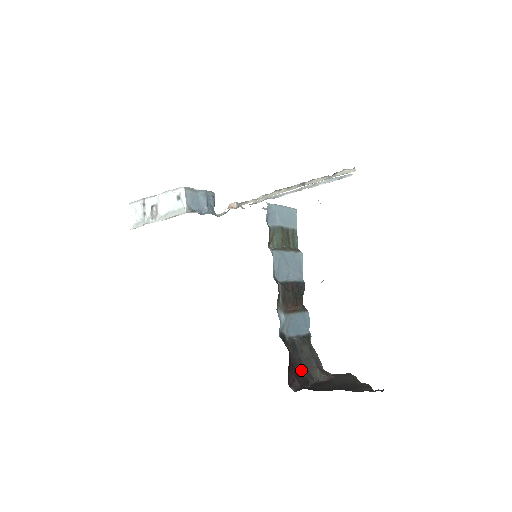
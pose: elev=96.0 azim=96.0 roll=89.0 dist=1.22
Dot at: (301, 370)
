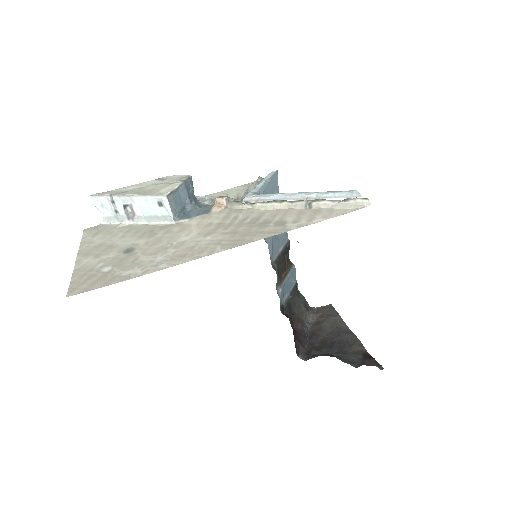
Dot at: (297, 324)
